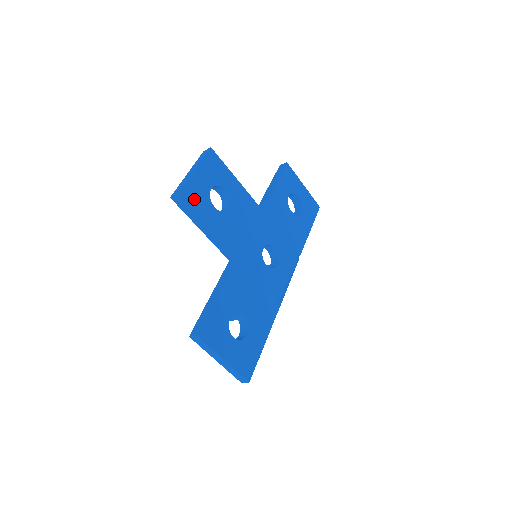
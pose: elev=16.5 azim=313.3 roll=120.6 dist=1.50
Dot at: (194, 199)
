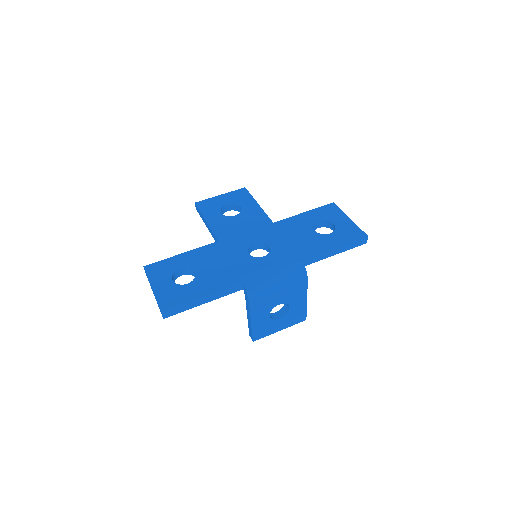
Dot at: (207, 207)
